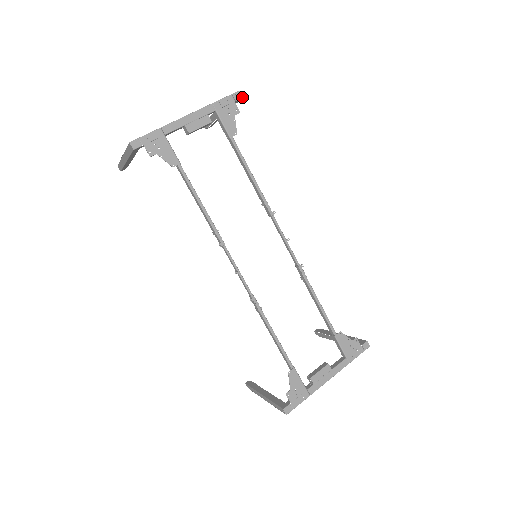
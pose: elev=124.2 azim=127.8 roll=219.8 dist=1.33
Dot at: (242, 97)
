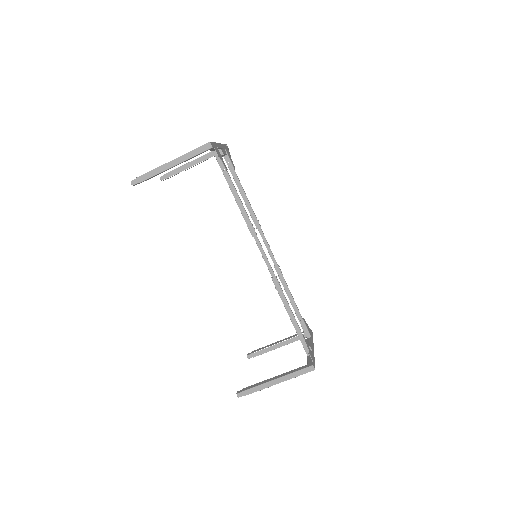
Dot at: occluded
